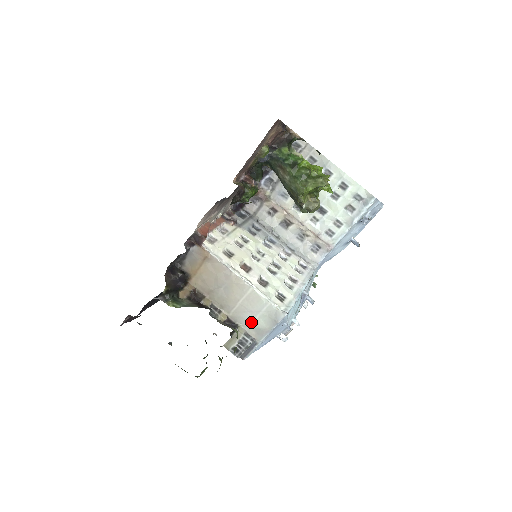
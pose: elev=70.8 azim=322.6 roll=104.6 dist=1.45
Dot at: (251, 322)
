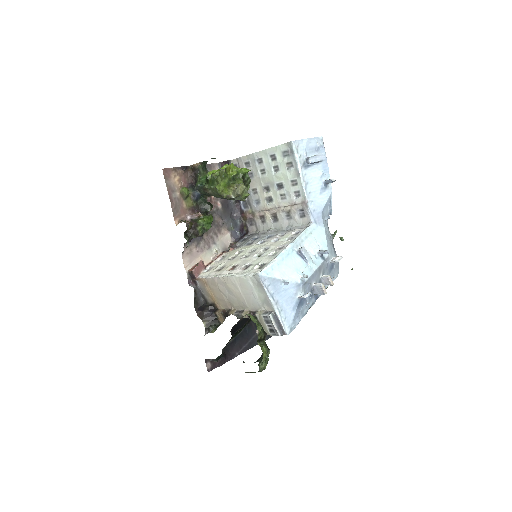
Dot at: (259, 301)
